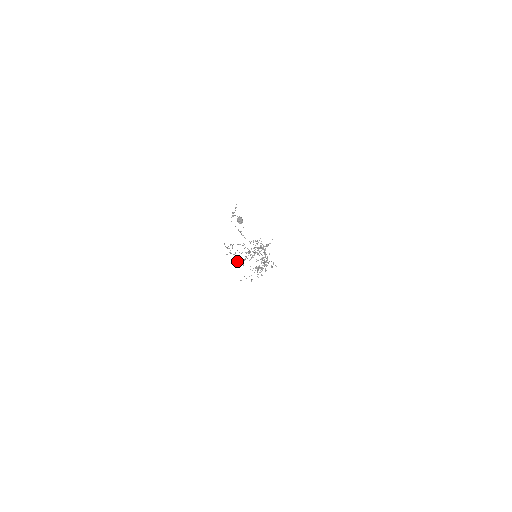
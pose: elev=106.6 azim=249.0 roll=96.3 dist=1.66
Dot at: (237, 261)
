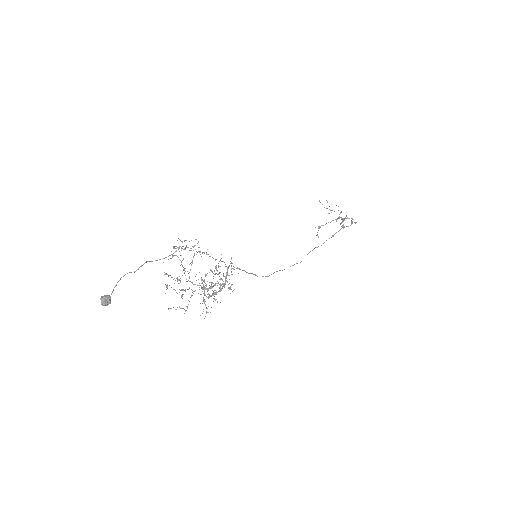
Dot at: occluded
